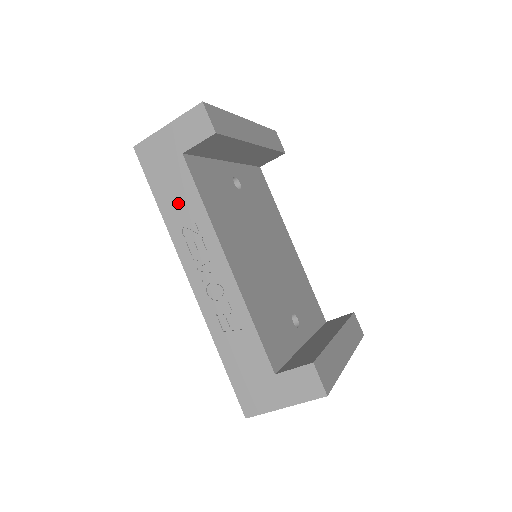
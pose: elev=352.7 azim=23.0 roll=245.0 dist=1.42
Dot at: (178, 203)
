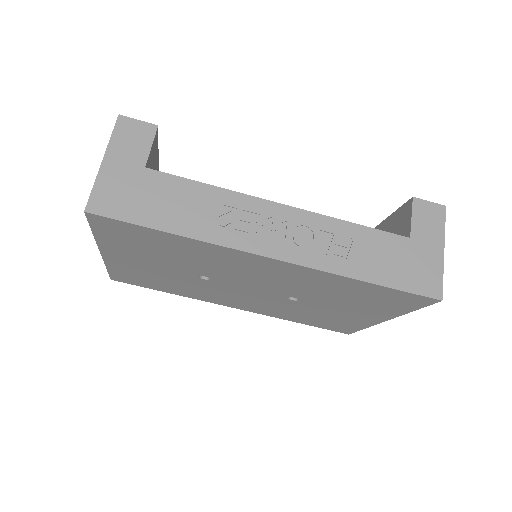
Dot at: (188, 209)
